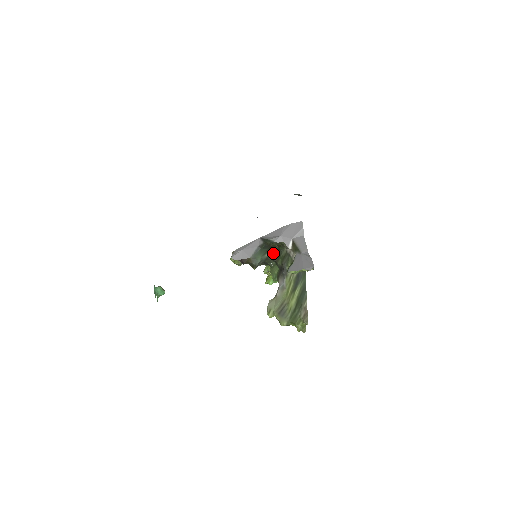
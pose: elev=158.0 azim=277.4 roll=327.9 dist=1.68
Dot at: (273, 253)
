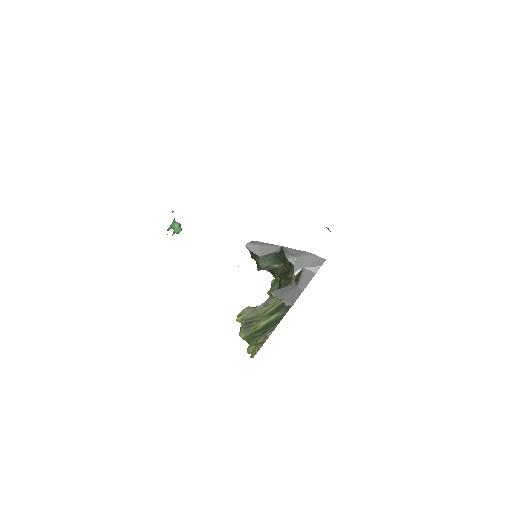
Dot at: (283, 269)
